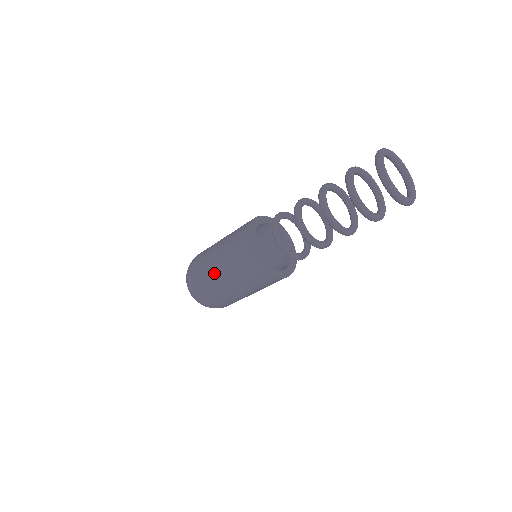
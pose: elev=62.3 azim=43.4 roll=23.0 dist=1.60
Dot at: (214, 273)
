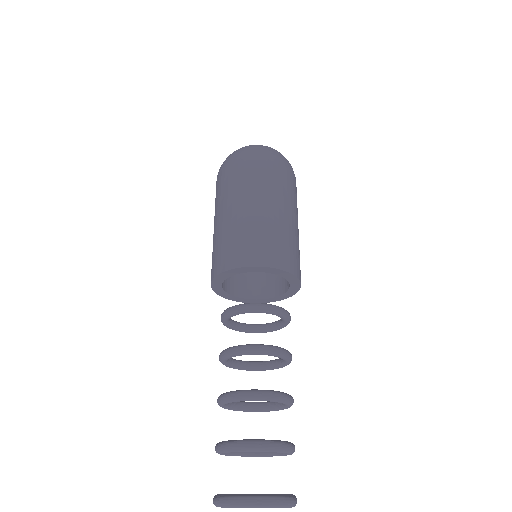
Dot at: occluded
